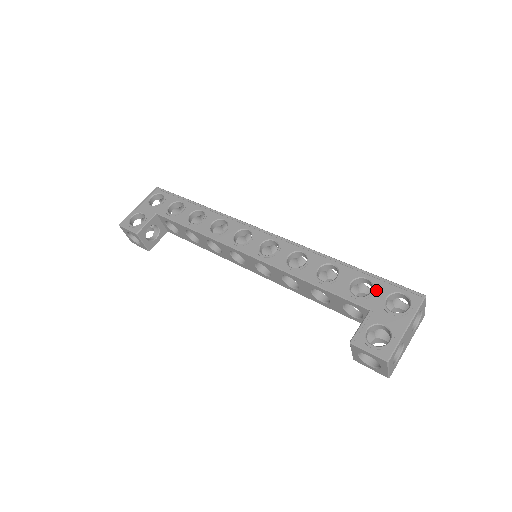
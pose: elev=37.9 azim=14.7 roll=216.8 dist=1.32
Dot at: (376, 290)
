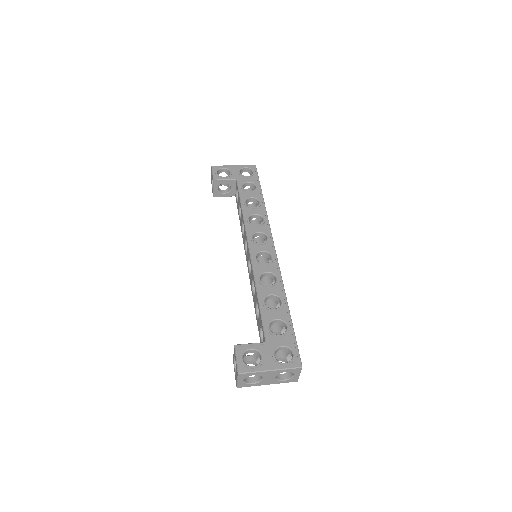
Dot at: (283, 337)
